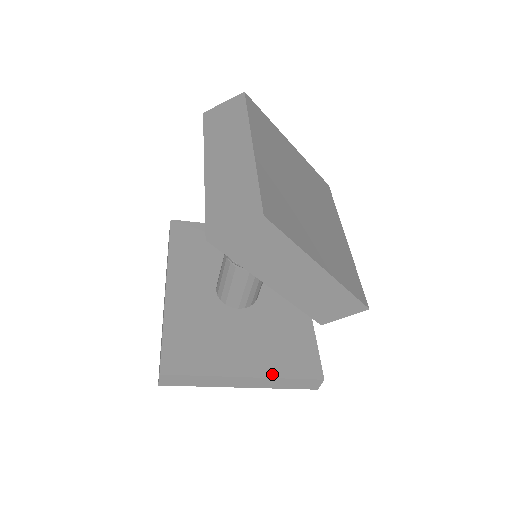
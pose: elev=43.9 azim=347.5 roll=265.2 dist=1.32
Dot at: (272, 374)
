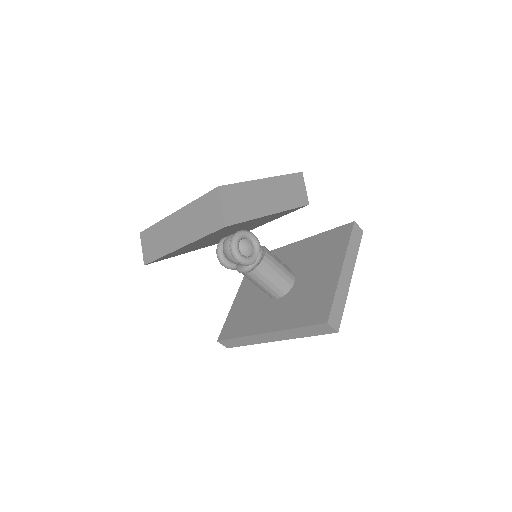
Dot at: (344, 252)
